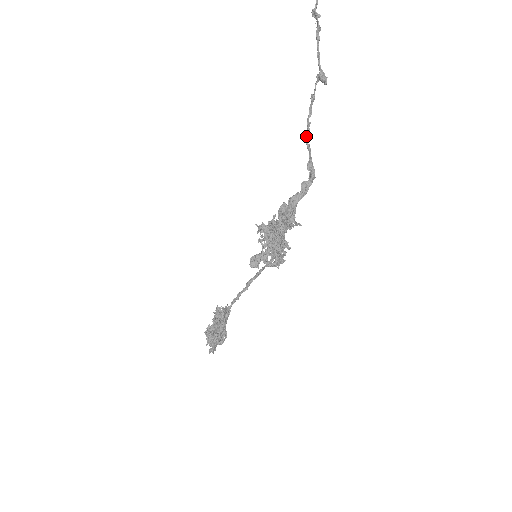
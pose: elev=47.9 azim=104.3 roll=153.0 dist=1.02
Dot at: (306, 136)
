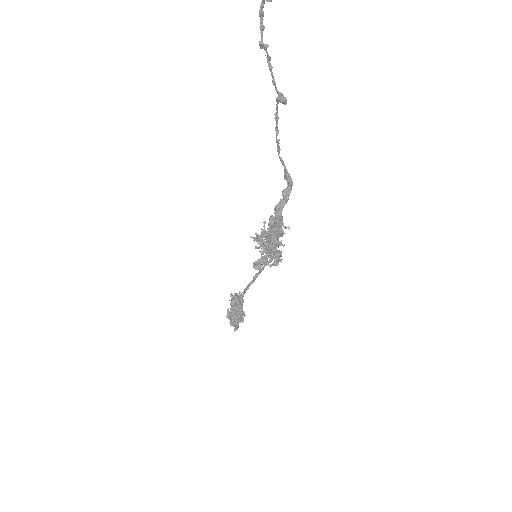
Dot at: (278, 153)
